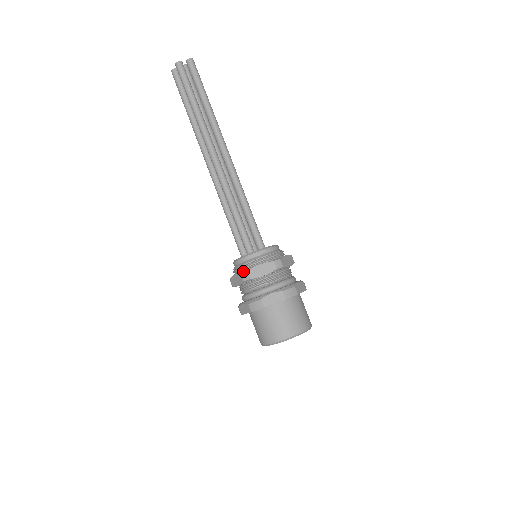
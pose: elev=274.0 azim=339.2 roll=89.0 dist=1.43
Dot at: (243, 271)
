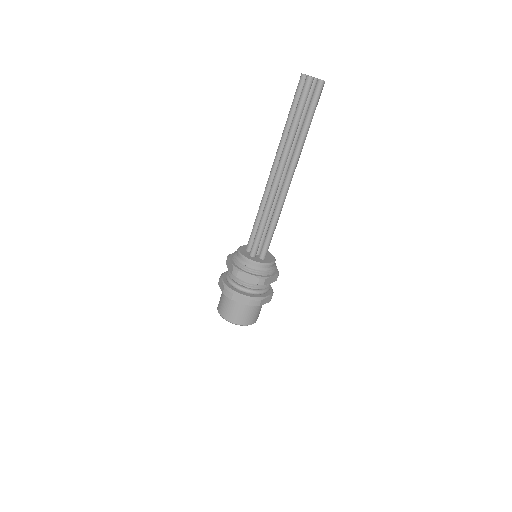
Dot at: (236, 268)
